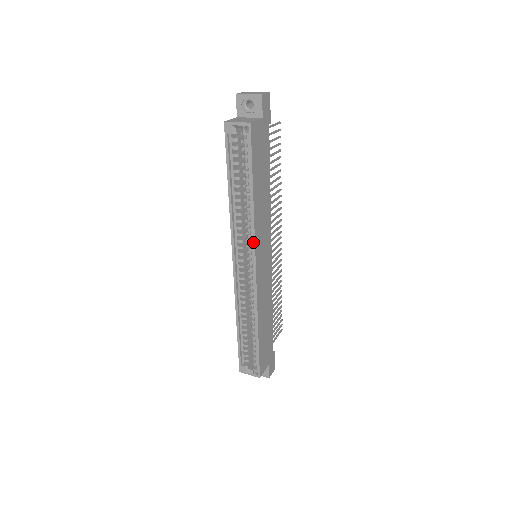
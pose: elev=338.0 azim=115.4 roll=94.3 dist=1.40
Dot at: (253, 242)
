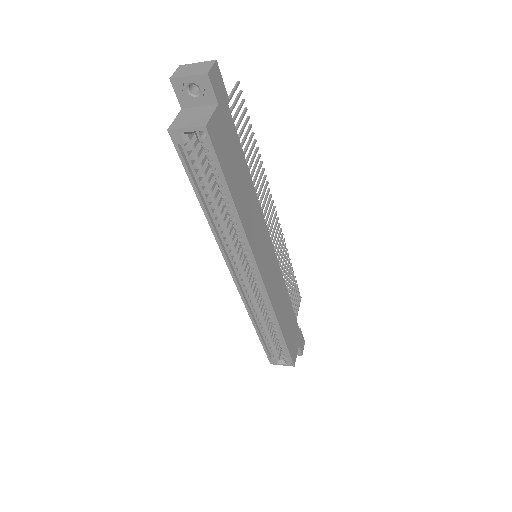
Dot at: (251, 255)
